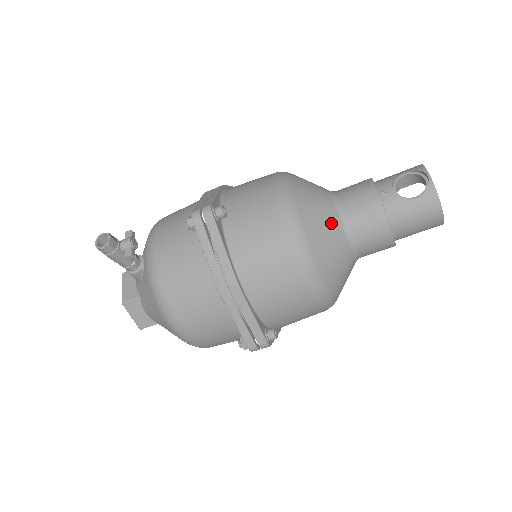
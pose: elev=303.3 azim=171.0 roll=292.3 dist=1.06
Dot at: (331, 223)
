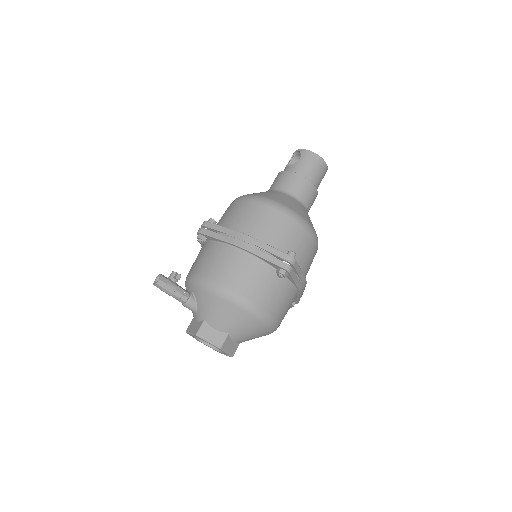
Dot at: (271, 192)
